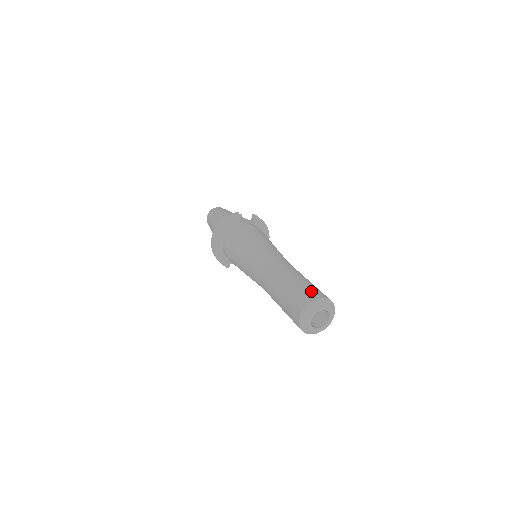
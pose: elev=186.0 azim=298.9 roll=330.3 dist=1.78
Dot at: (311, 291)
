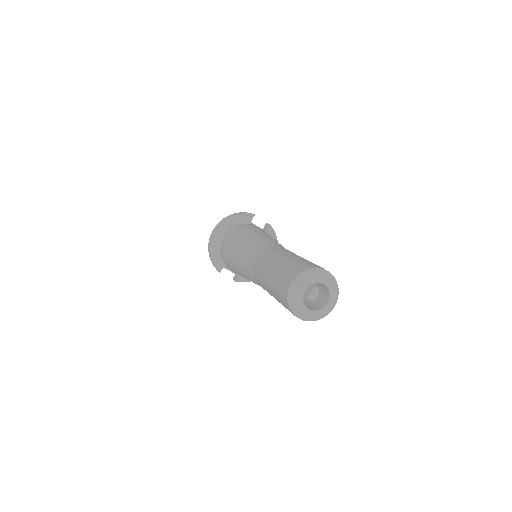
Dot at: occluded
